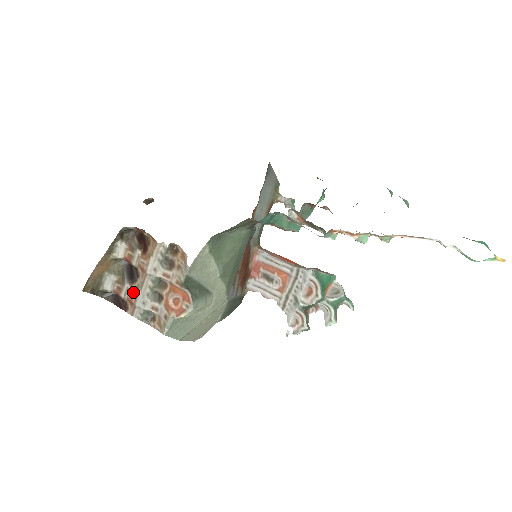
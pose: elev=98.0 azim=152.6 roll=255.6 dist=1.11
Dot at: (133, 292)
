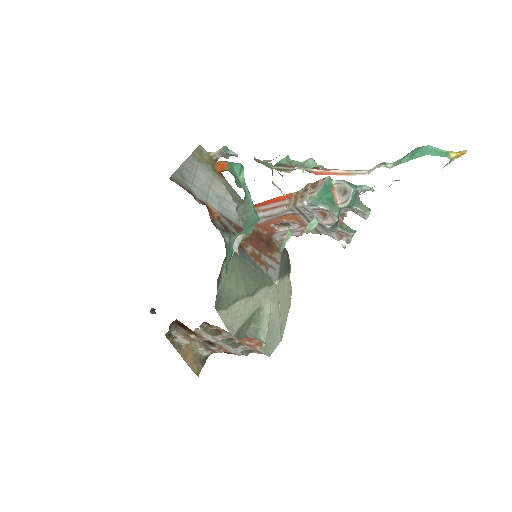
Dot at: (221, 349)
